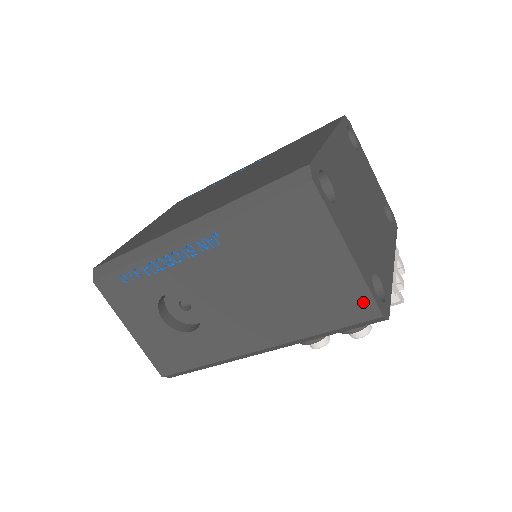
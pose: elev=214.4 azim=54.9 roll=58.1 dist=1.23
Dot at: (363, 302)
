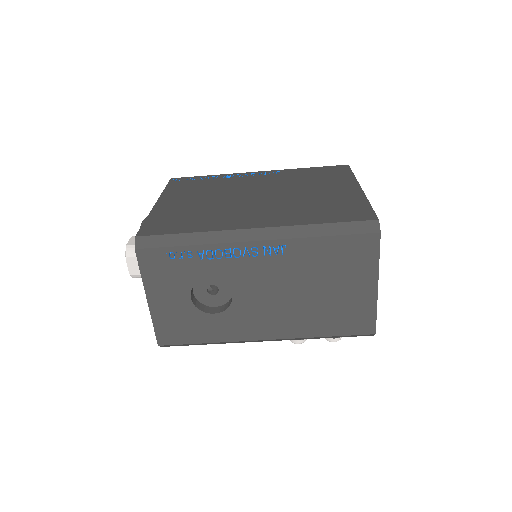
Dot at: (368, 321)
